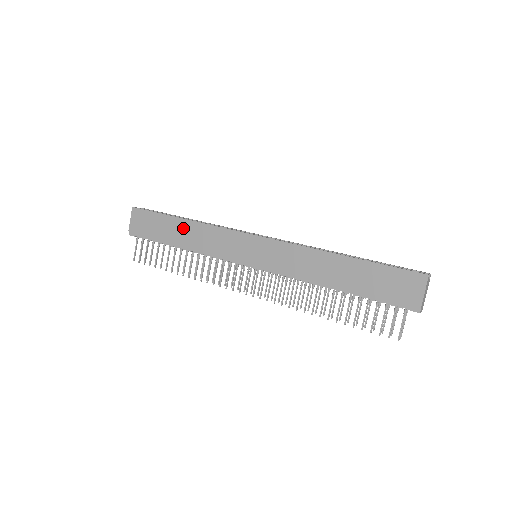
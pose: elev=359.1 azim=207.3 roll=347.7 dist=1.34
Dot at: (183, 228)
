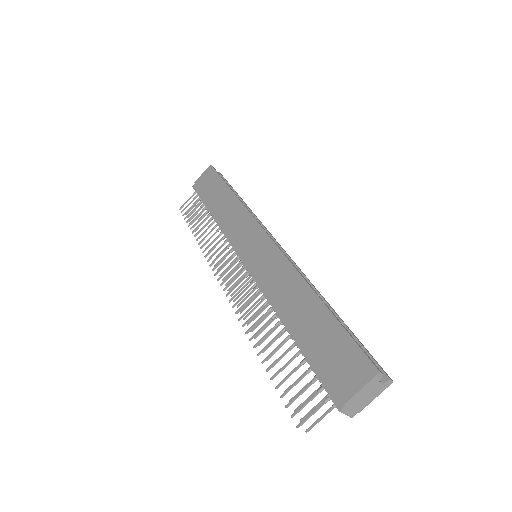
Dot at: (226, 198)
